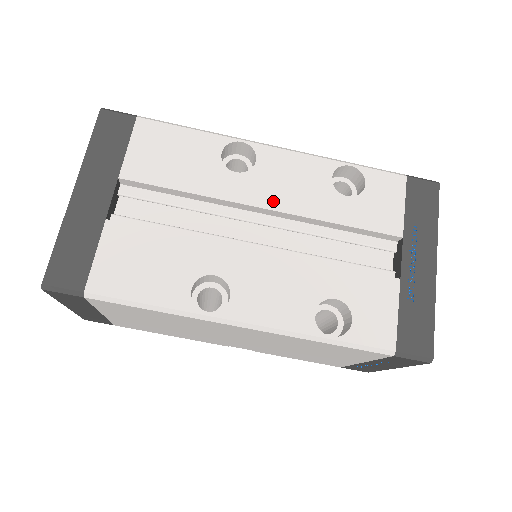
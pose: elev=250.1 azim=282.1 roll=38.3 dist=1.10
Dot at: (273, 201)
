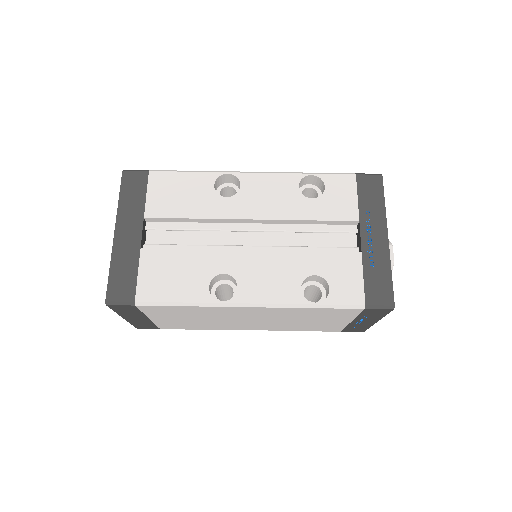
Dot at: (257, 213)
